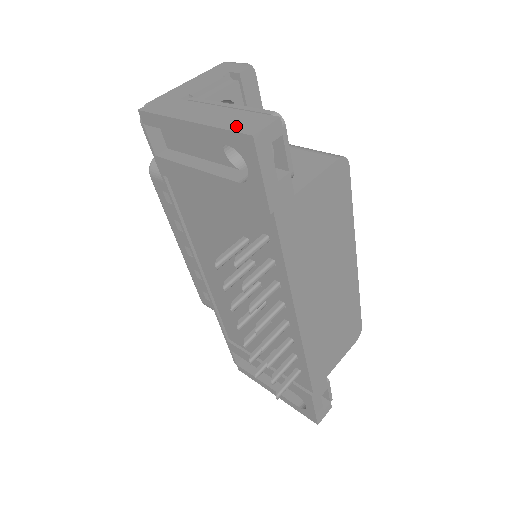
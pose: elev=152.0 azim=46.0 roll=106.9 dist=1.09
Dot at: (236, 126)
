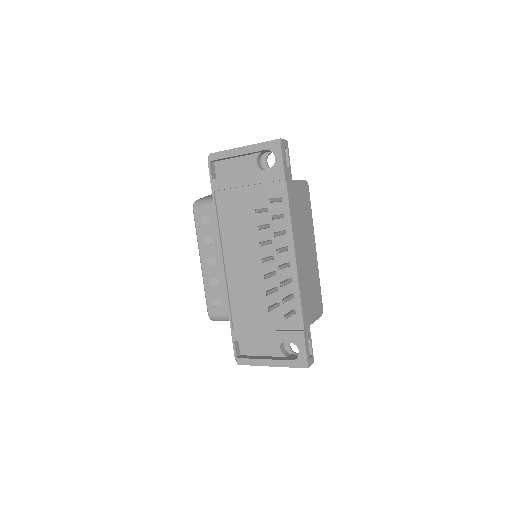
Dot at: (269, 141)
